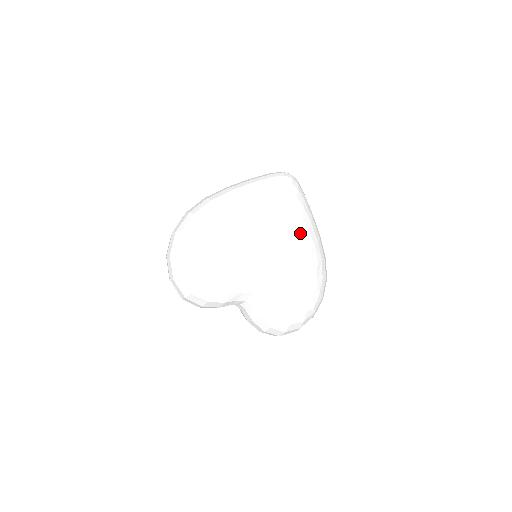
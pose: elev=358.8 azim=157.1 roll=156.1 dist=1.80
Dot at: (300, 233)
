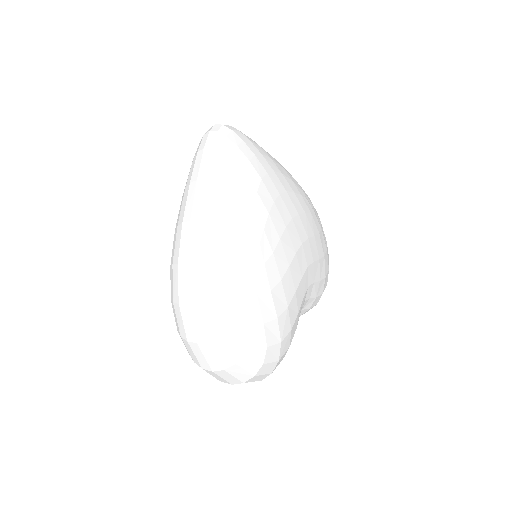
Dot at: (295, 194)
